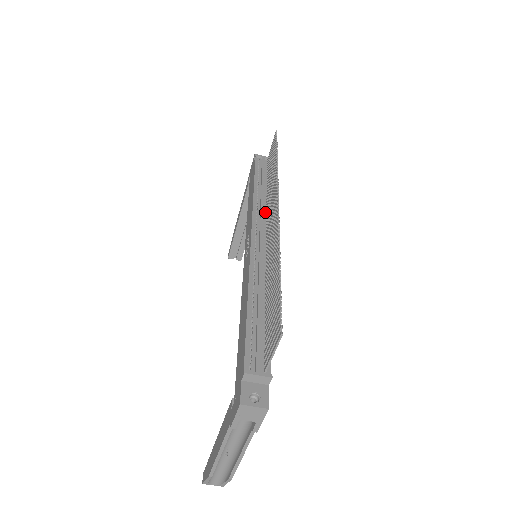
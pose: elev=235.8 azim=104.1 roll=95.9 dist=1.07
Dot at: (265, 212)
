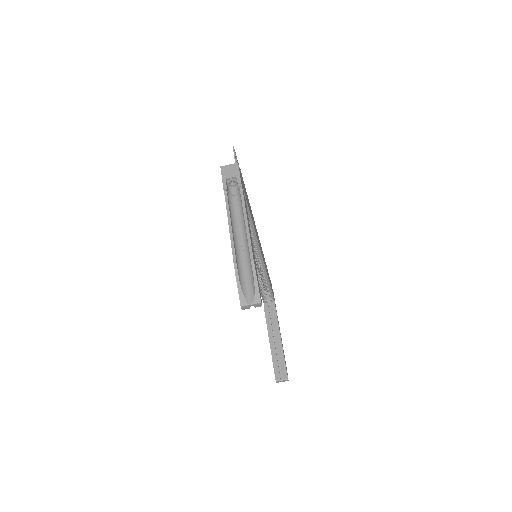
Dot at: occluded
